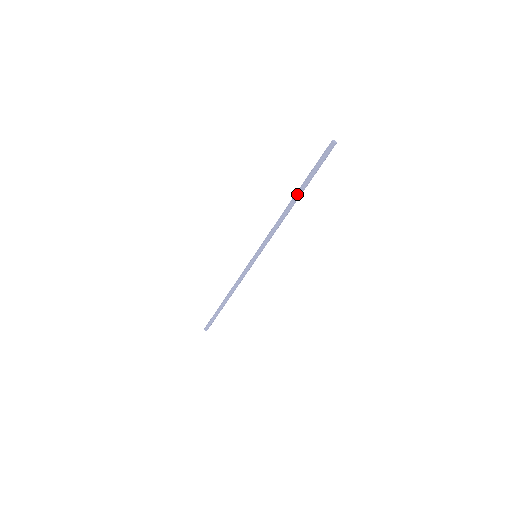
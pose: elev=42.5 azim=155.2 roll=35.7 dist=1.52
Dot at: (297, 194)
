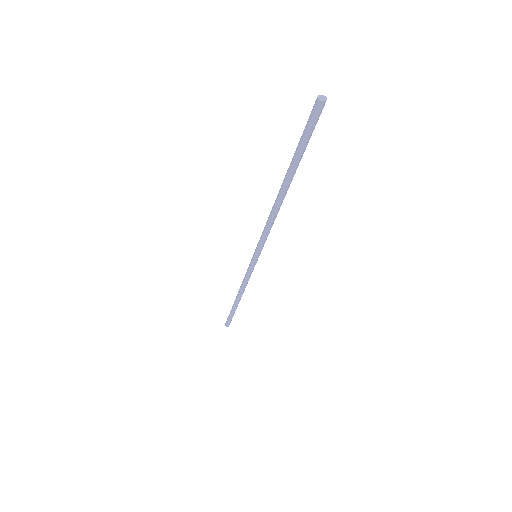
Dot at: (284, 180)
